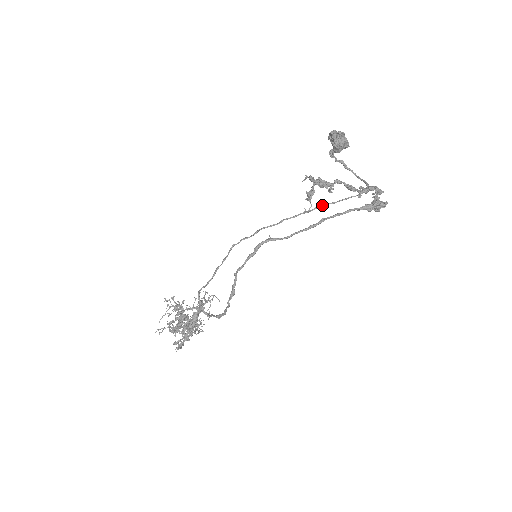
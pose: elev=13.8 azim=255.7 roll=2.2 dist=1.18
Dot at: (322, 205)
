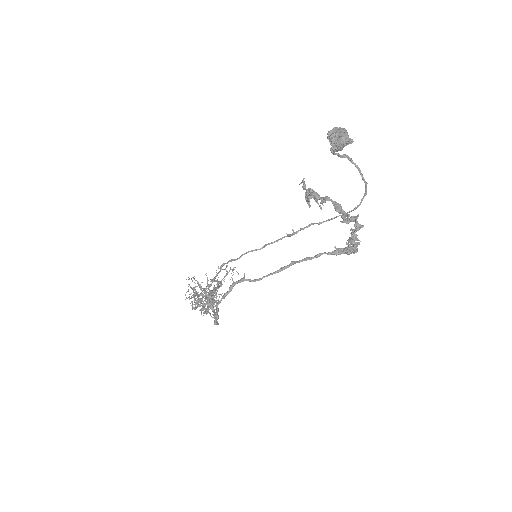
Dot at: (308, 225)
